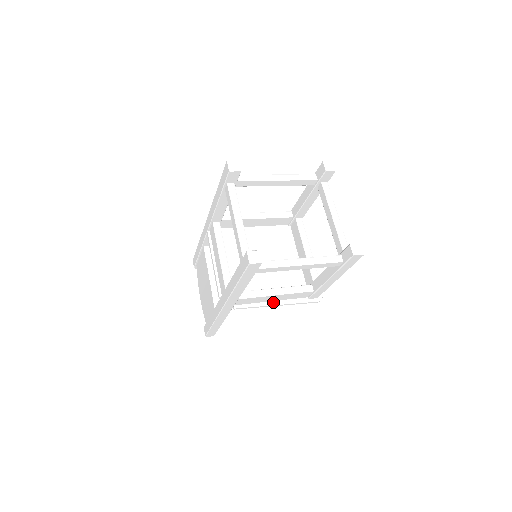
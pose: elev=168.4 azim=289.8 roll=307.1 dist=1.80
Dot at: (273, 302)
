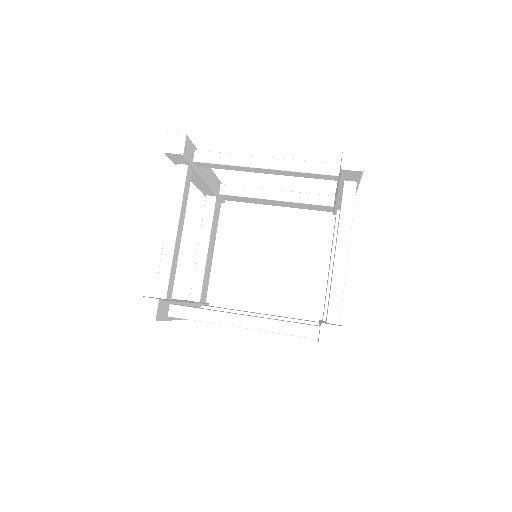
Dot at: occluded
